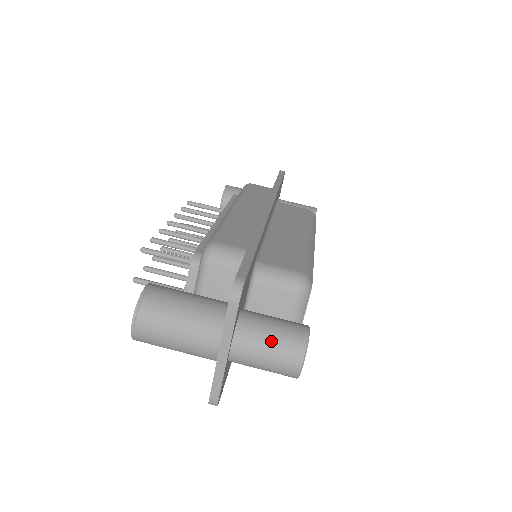
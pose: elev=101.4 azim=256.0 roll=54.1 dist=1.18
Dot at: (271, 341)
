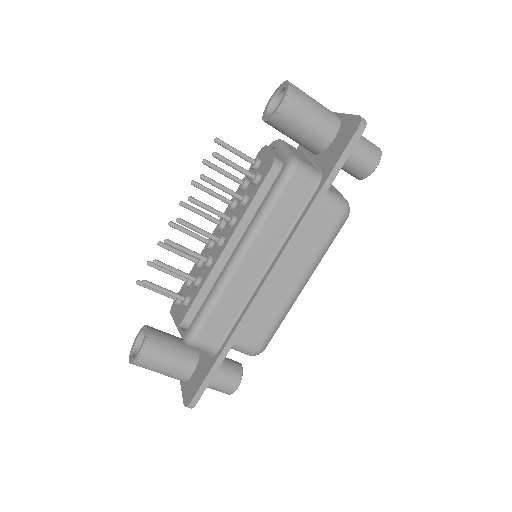
Dot at: occluded
